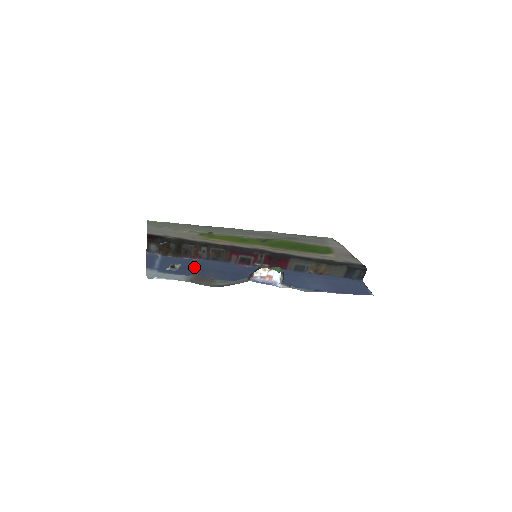
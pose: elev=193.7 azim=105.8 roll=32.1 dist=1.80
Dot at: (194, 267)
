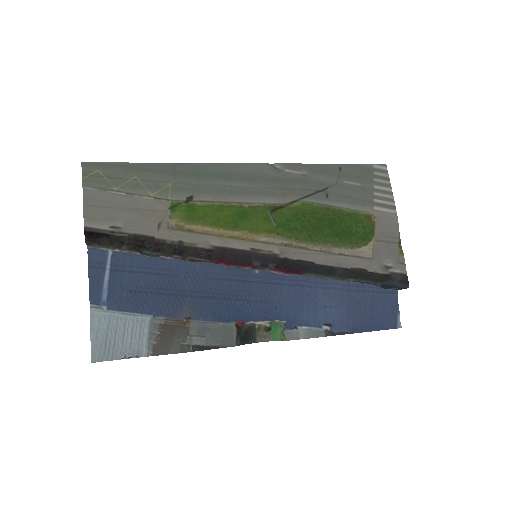
Dot at: (161, 286)
